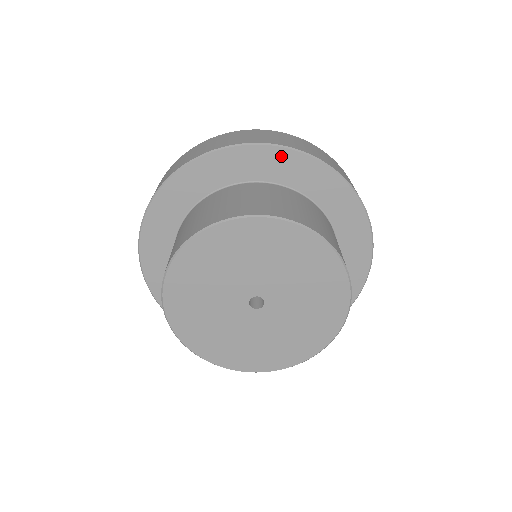
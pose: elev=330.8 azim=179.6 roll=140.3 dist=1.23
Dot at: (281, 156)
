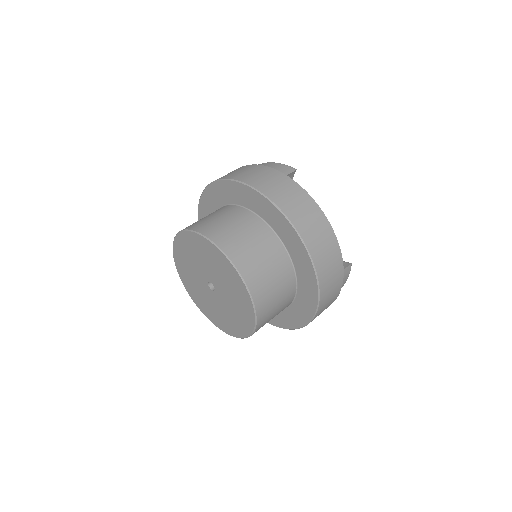
Dot at: (269, 206)
